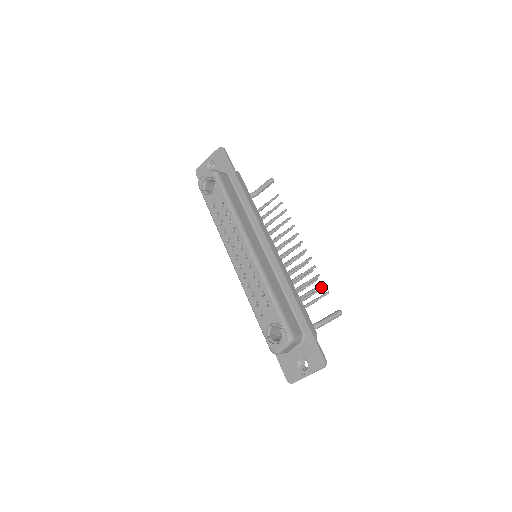
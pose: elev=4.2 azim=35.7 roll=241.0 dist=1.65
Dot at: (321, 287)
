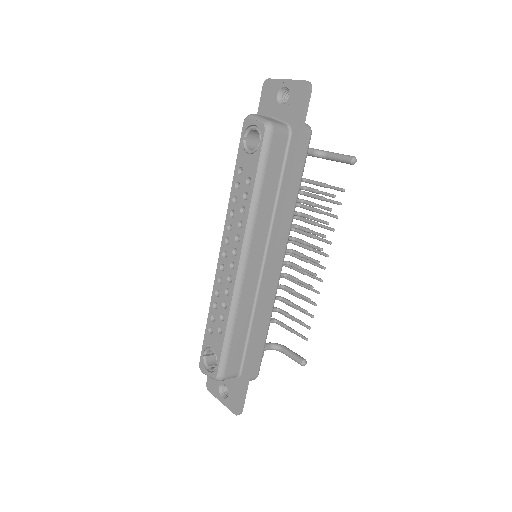
Dot at: (300, 335)
